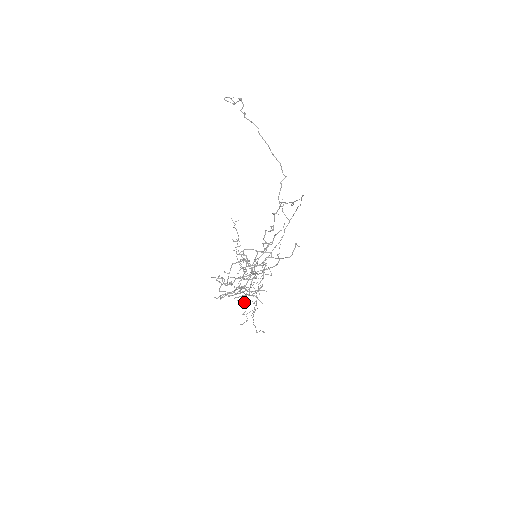
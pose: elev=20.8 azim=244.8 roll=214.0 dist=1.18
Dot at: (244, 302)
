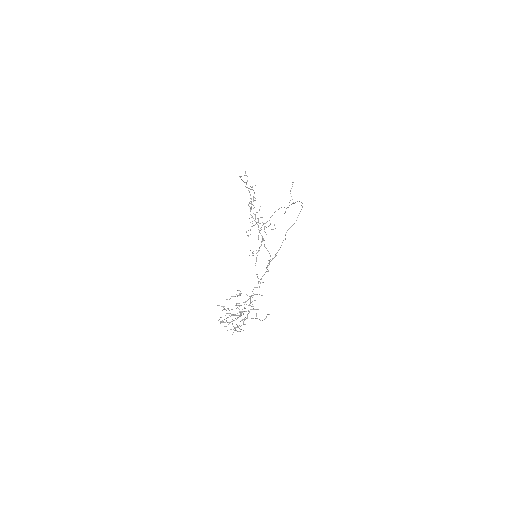
Dot at: occluded
